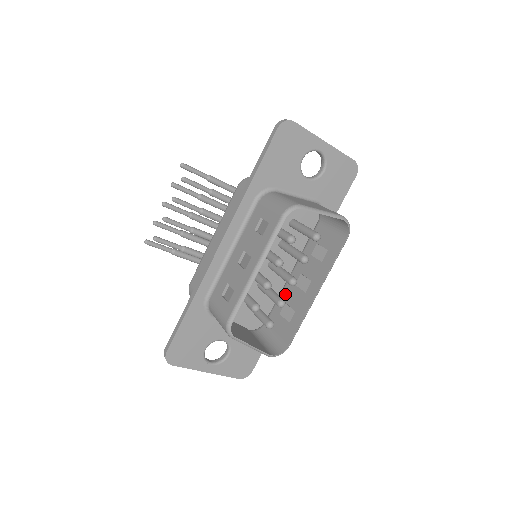
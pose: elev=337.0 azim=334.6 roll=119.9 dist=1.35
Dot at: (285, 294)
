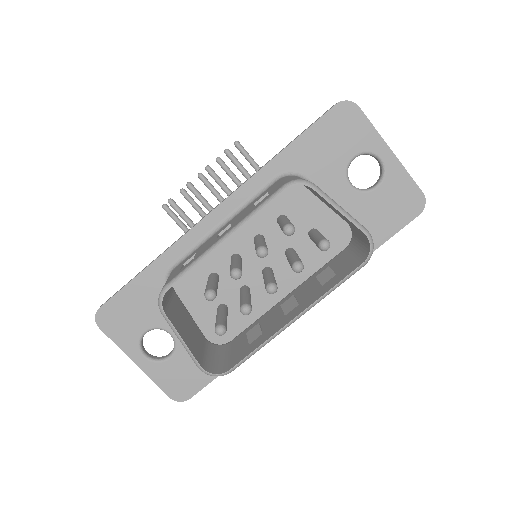
Dot at: (266, 315)
